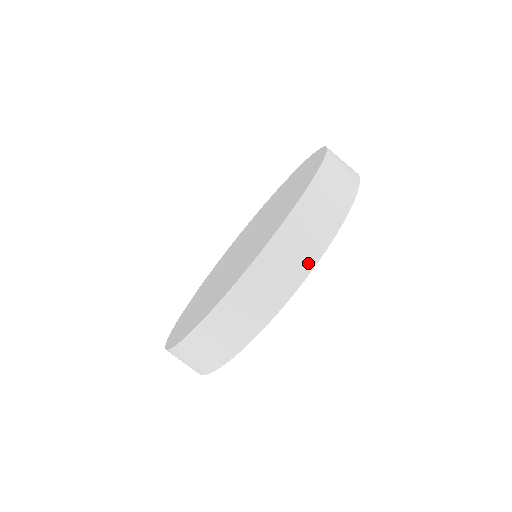
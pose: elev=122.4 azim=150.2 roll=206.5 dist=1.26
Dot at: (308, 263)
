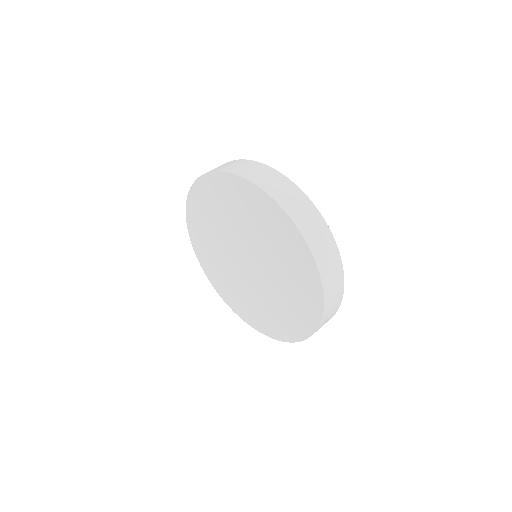
Dot at: (341, 284)
